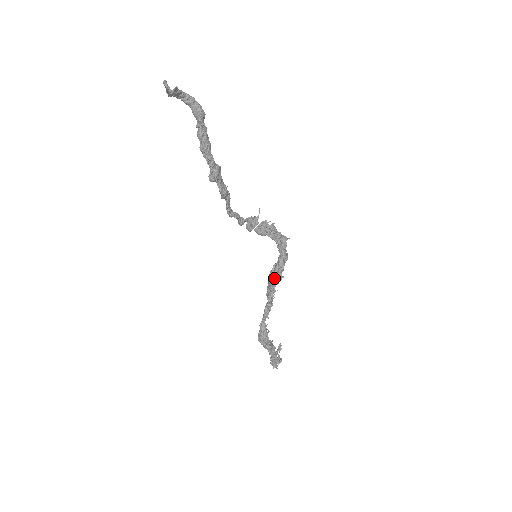
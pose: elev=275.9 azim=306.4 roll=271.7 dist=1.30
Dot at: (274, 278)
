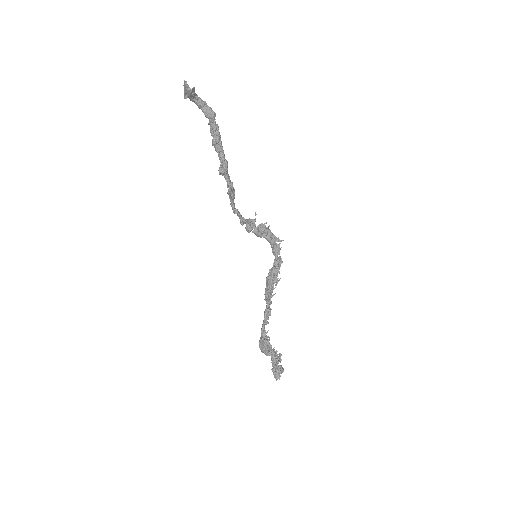
Dot at: (271, 281)
